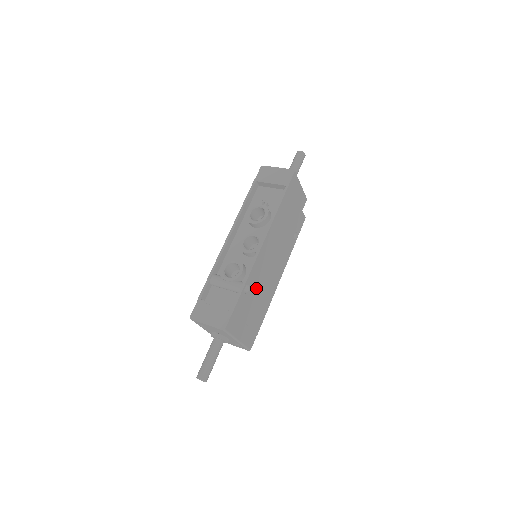
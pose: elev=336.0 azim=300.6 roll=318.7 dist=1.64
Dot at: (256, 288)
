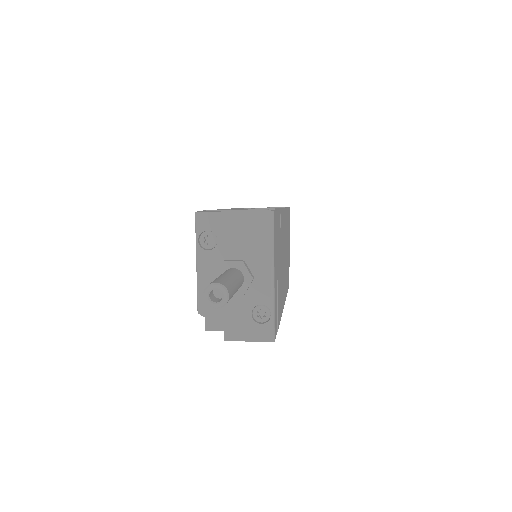
Dot at: (281, 248)
